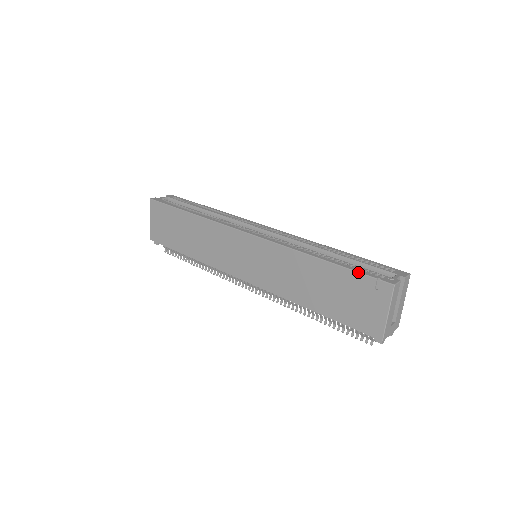
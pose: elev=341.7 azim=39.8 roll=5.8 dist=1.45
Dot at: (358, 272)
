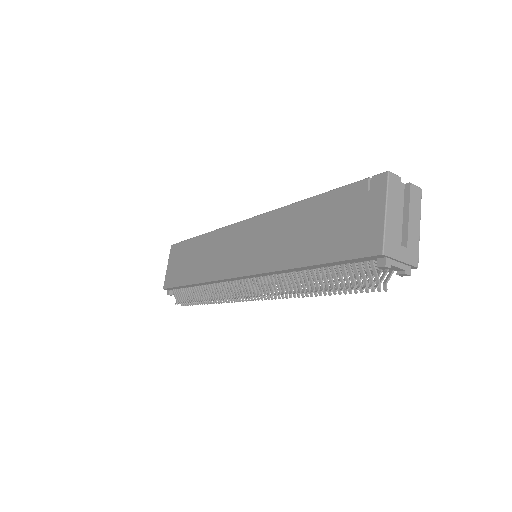
Dot at: (348, 184)
